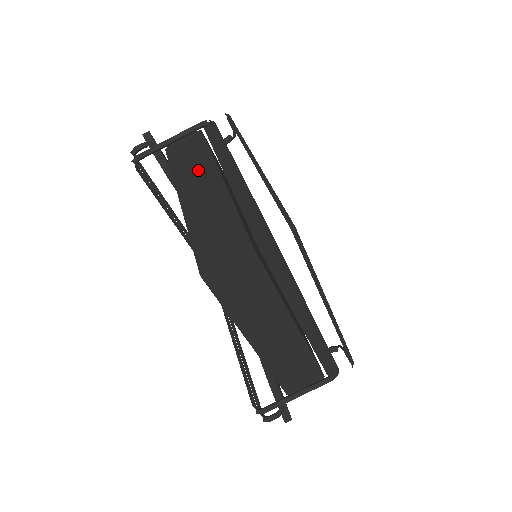
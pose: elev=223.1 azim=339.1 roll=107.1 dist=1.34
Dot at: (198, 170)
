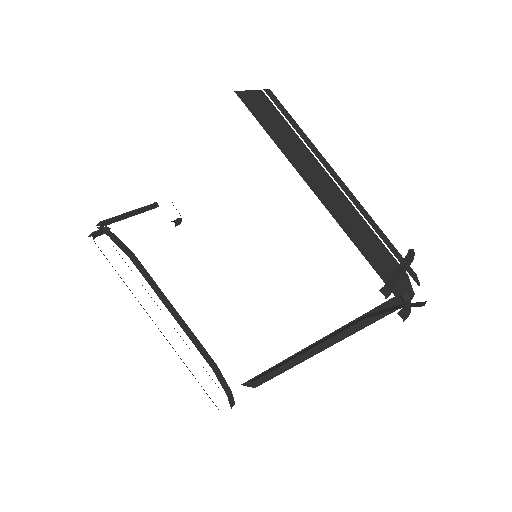
Dot at: occluded
